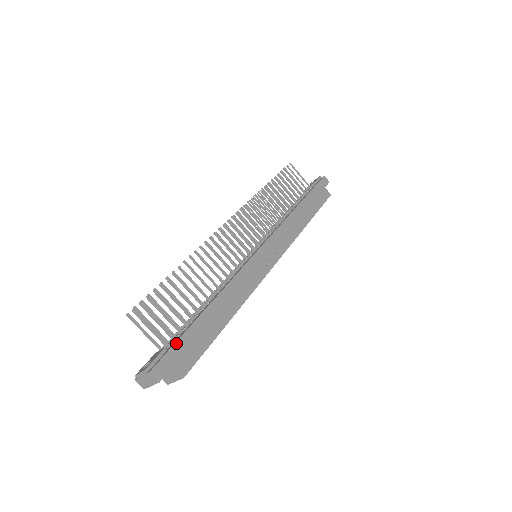
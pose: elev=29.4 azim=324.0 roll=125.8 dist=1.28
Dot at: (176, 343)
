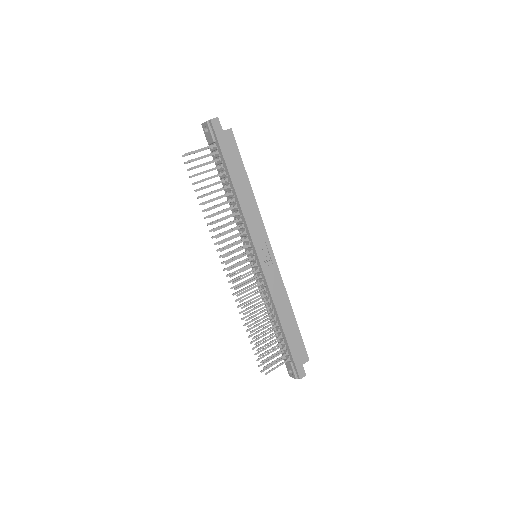
Dot at: (293, 358)
